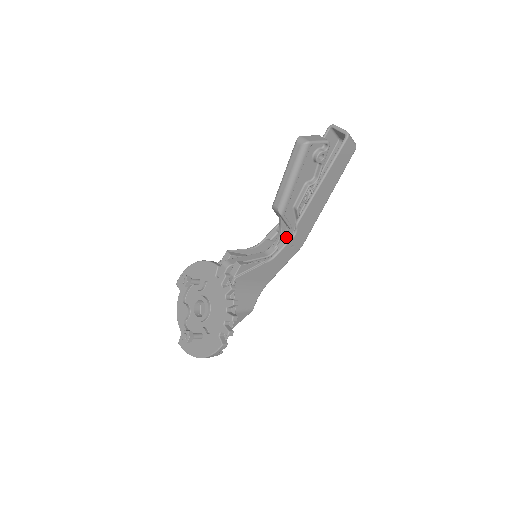
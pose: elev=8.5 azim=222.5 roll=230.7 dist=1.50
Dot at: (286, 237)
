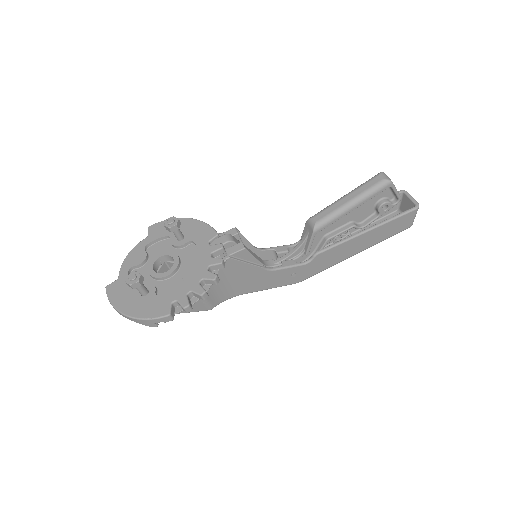
Dot at: occluded
